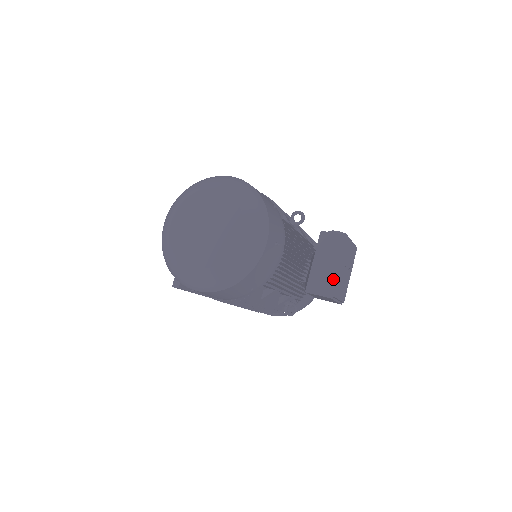
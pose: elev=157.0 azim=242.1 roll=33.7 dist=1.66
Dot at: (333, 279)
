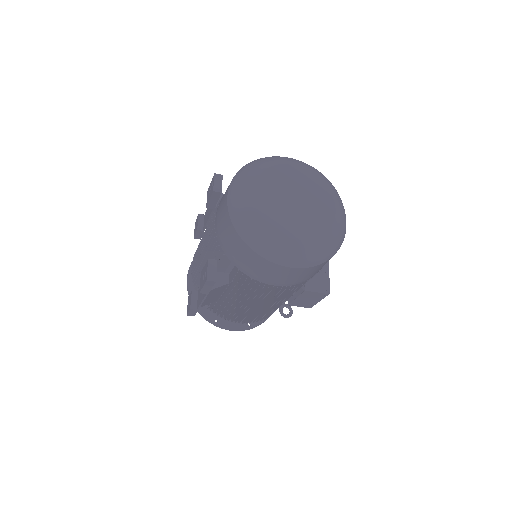
Dot at: (326, 277)
